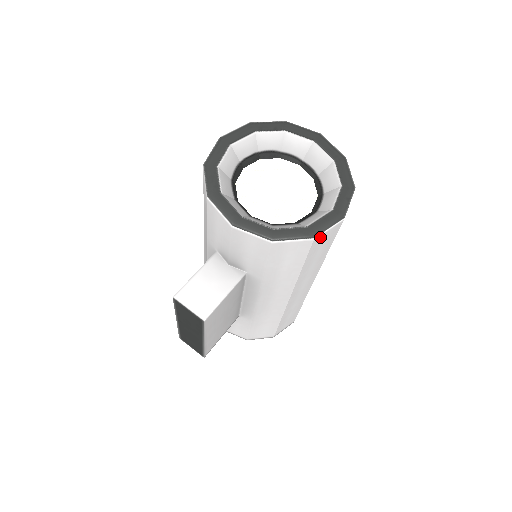
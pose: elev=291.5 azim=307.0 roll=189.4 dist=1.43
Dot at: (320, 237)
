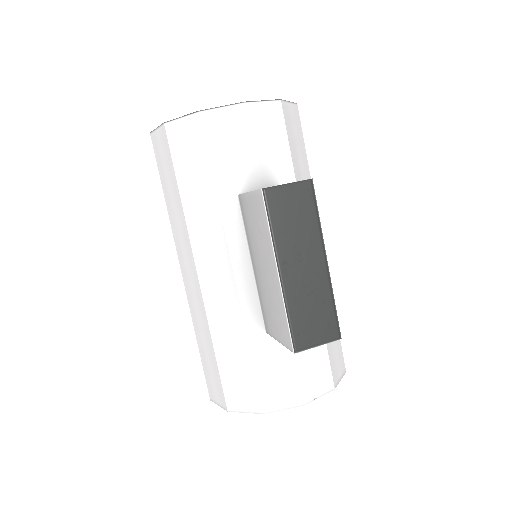
Dot at: occluded
